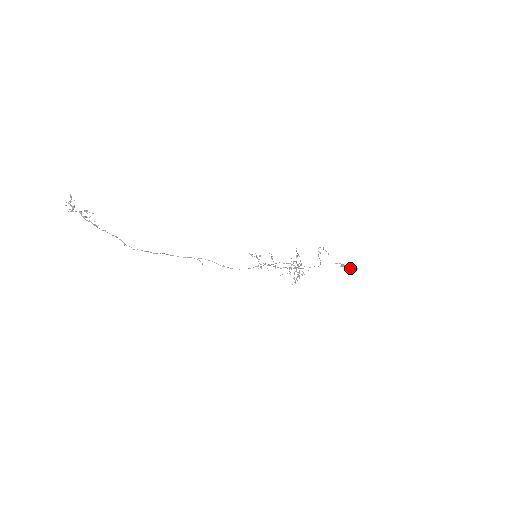
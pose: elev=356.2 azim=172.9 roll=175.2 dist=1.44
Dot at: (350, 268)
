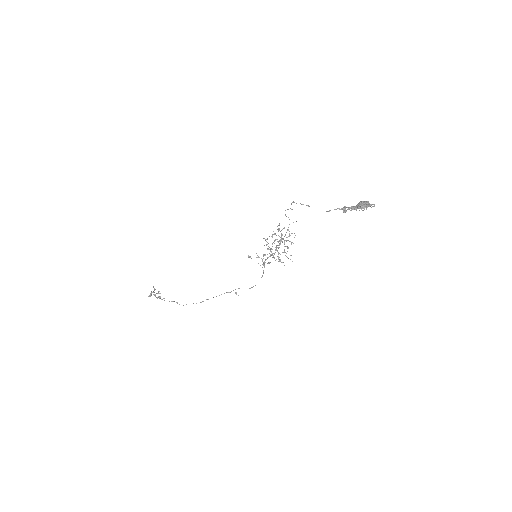
Dot at: (358, 207)
